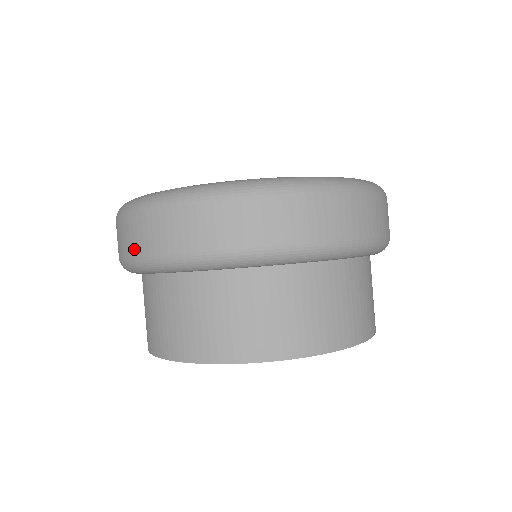
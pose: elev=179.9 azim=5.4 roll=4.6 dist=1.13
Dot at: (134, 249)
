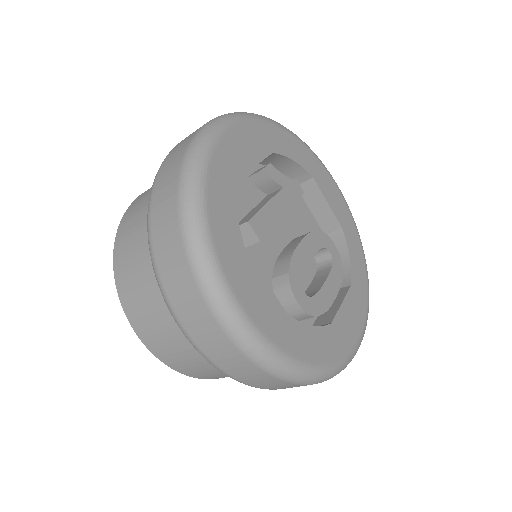
Dot at: (156, 191)
